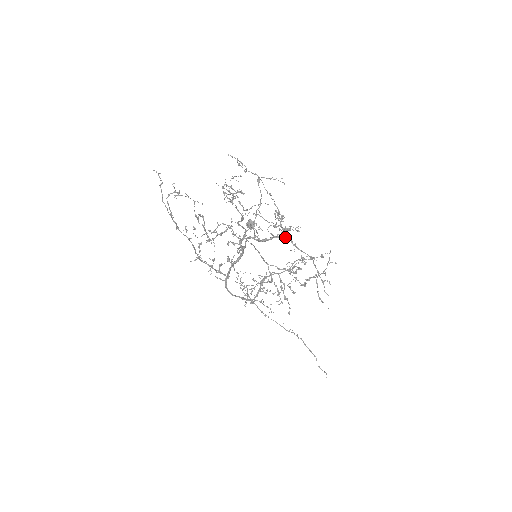
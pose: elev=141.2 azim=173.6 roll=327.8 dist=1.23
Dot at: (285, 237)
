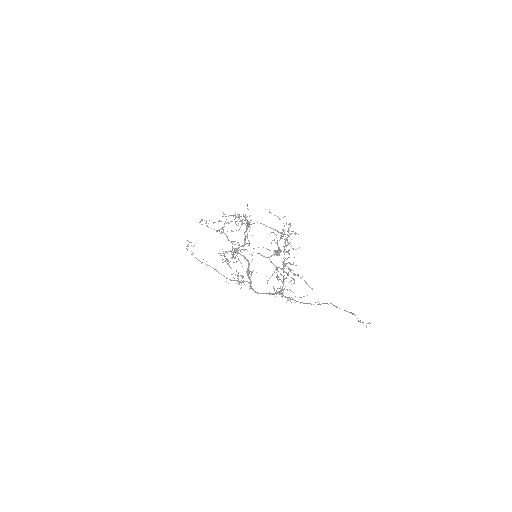
Dot at: occluded
